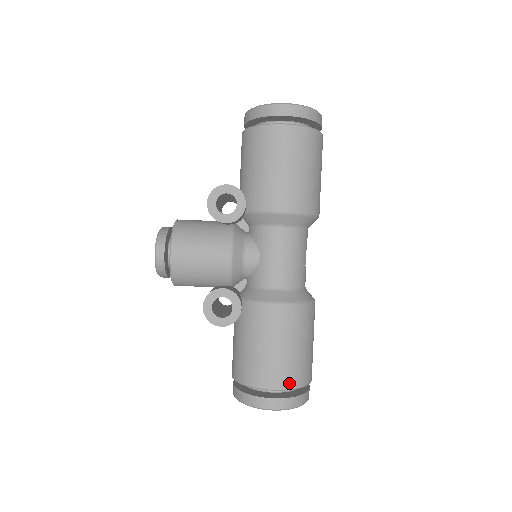
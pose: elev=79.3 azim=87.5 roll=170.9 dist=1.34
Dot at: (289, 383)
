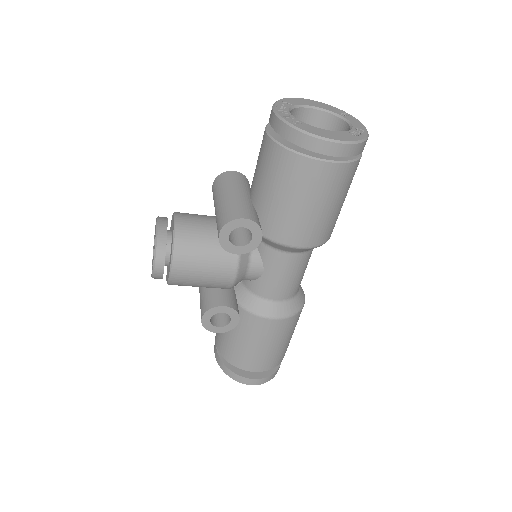
Dot at: (270, 367)
